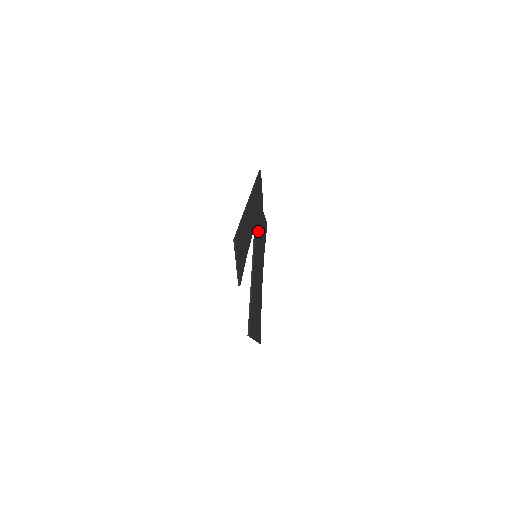
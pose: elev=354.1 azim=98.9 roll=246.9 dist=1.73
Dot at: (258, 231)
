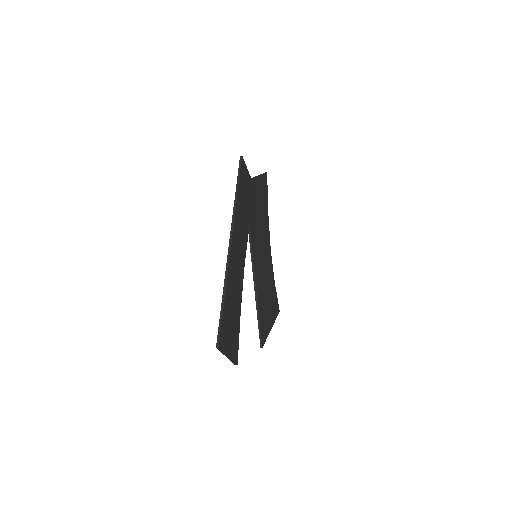
Dot at: (254, 218)
